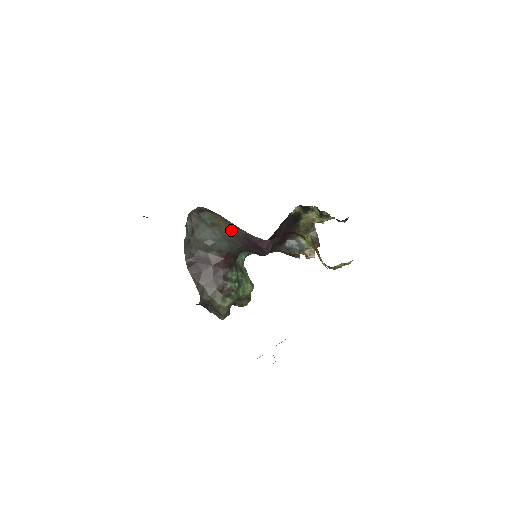
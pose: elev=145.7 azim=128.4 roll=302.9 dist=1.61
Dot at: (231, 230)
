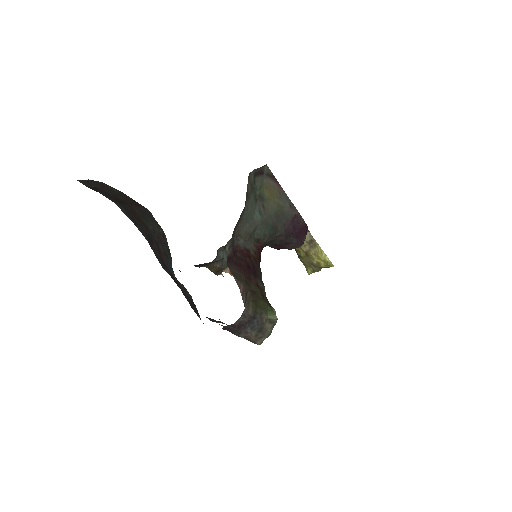
Dot at: (280, 208)
